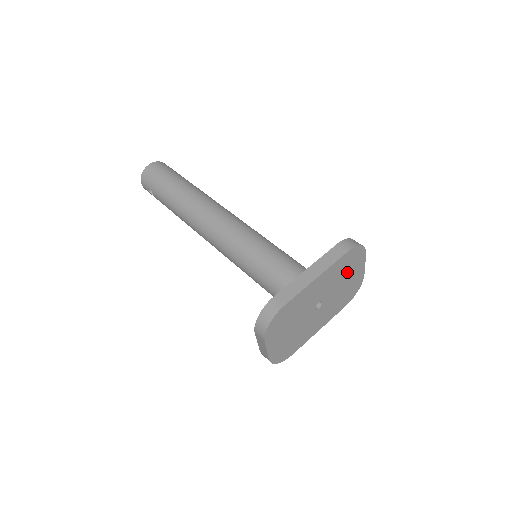
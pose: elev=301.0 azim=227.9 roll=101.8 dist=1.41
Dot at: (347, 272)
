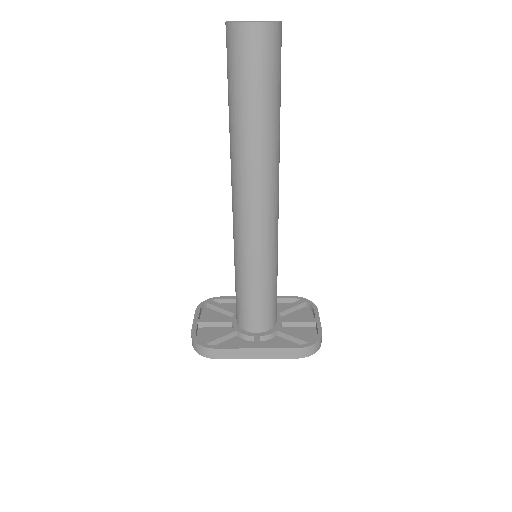
Dot at: occluded
